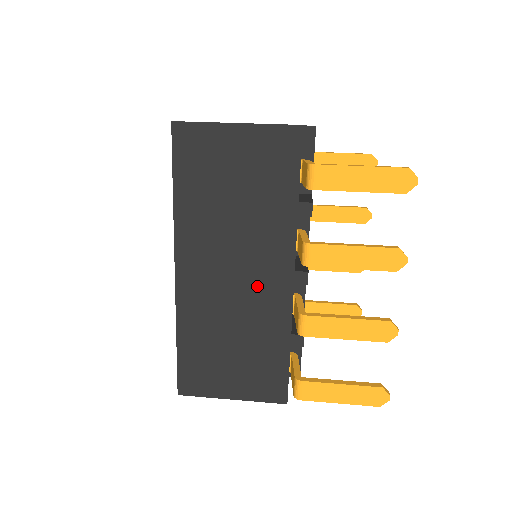
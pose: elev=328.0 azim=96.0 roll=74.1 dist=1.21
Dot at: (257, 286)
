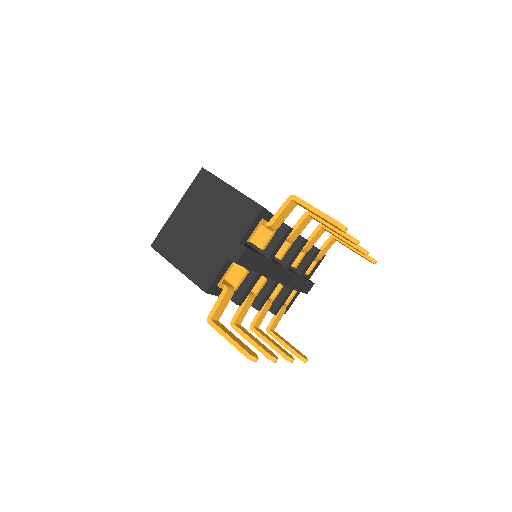
Dot at: occluded
